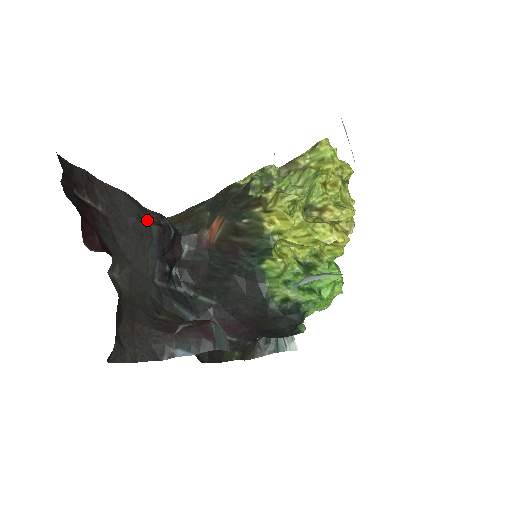
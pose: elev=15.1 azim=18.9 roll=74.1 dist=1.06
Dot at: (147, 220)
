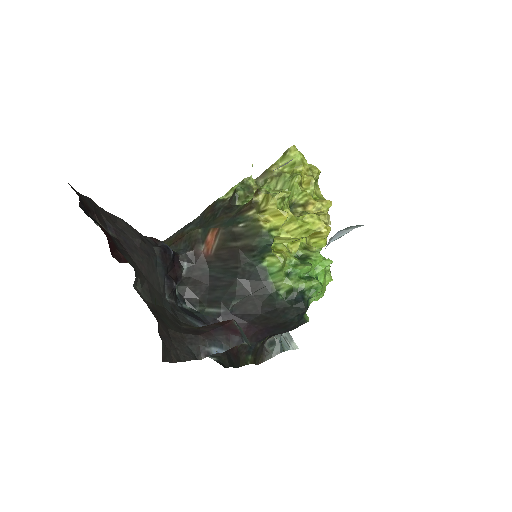
Dot at: (148, 242)
